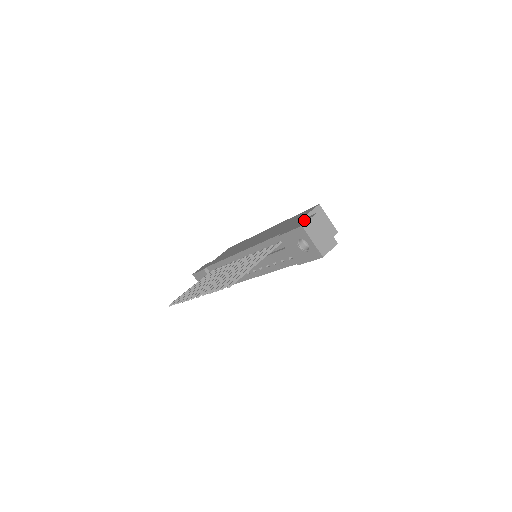
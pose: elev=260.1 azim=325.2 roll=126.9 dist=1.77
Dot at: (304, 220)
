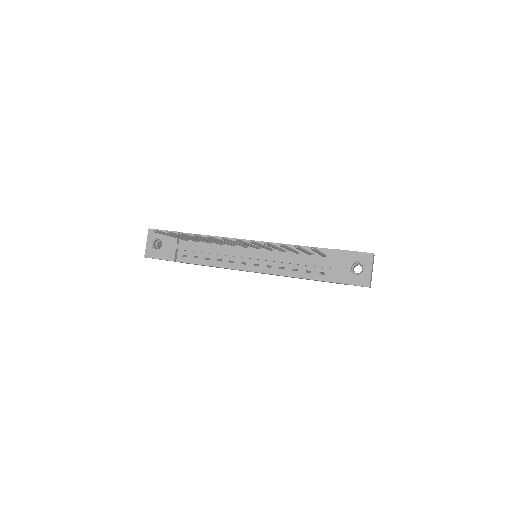
Dot at: occluded
